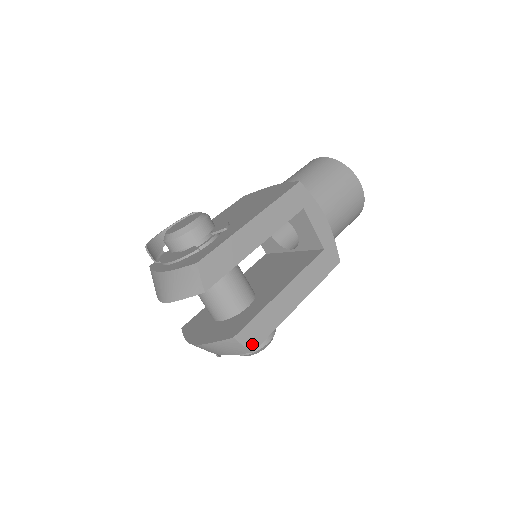
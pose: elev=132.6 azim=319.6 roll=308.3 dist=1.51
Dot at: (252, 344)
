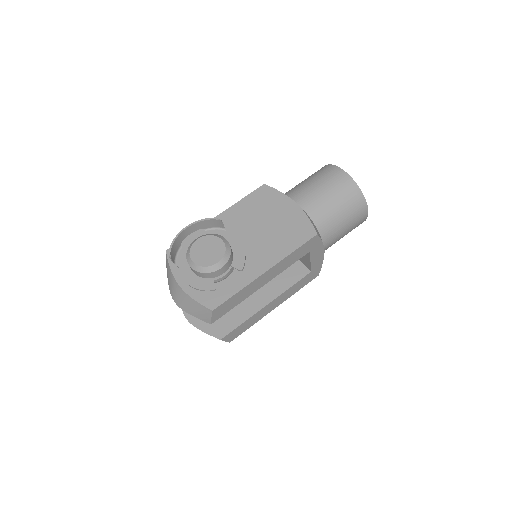
Dot at: (231, 339)
